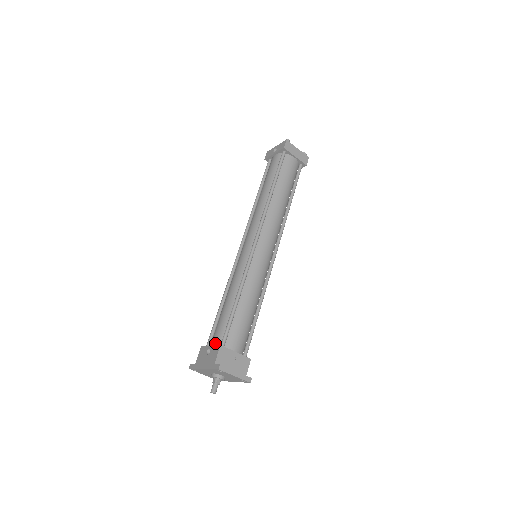
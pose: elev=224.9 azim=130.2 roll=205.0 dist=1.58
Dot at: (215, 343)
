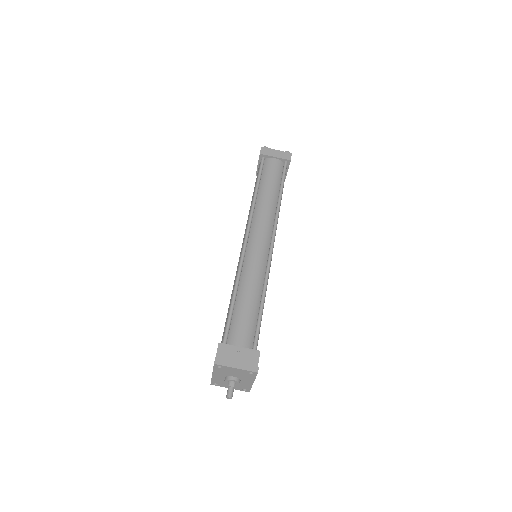
Dot at: occluded
